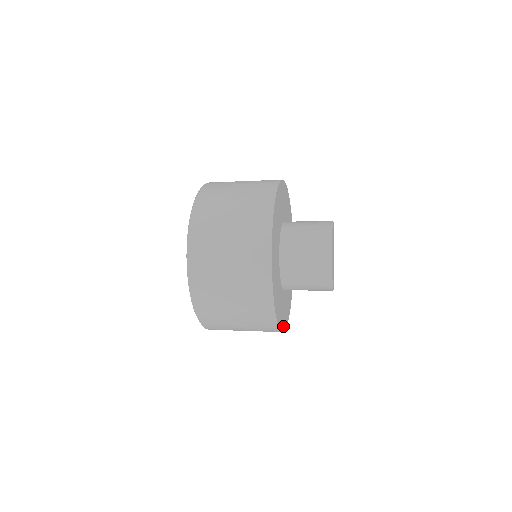
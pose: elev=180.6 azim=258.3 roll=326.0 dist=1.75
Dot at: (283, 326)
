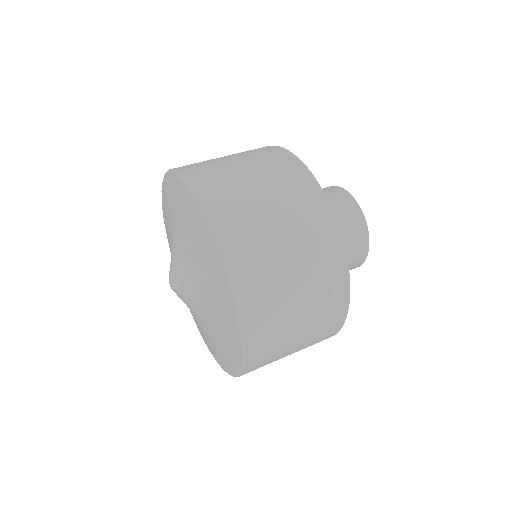
Dot at: occluded
